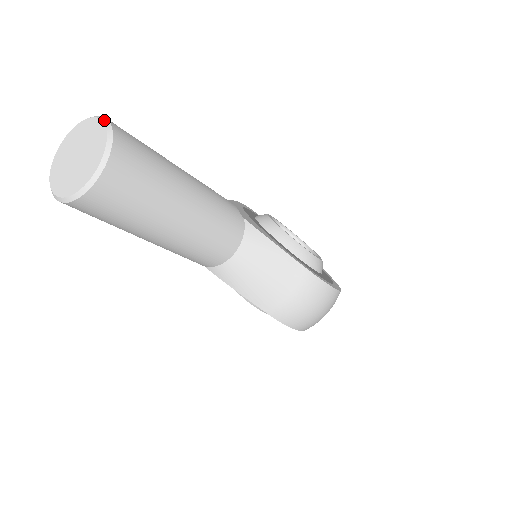
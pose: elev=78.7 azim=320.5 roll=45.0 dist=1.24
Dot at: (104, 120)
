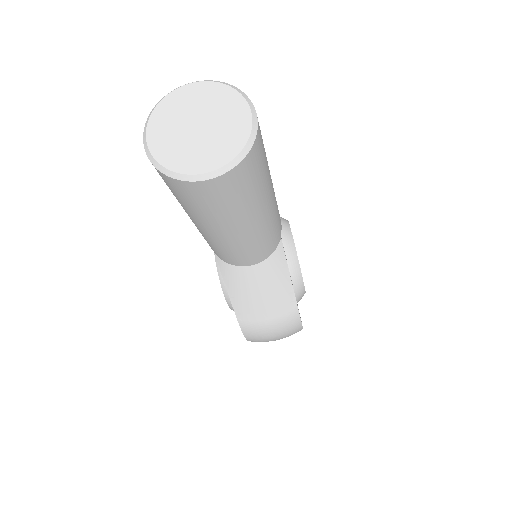
Dot at: (253, 111)
